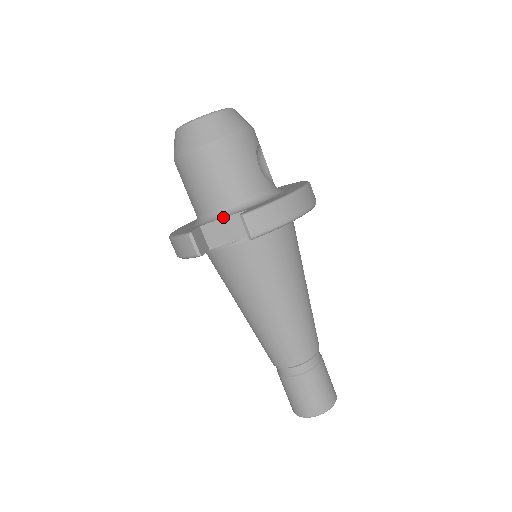
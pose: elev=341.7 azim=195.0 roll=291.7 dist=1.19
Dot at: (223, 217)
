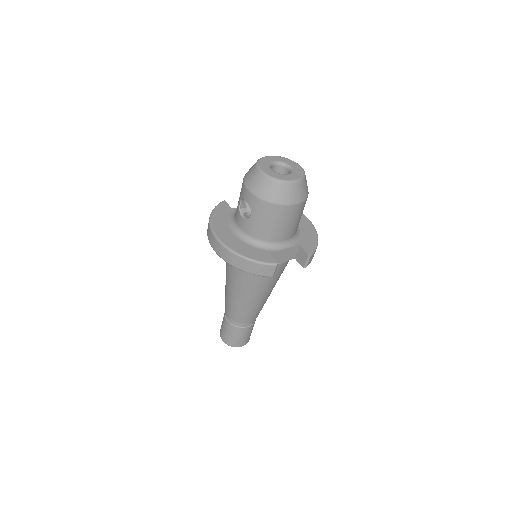
Dot at: (286, 248)
